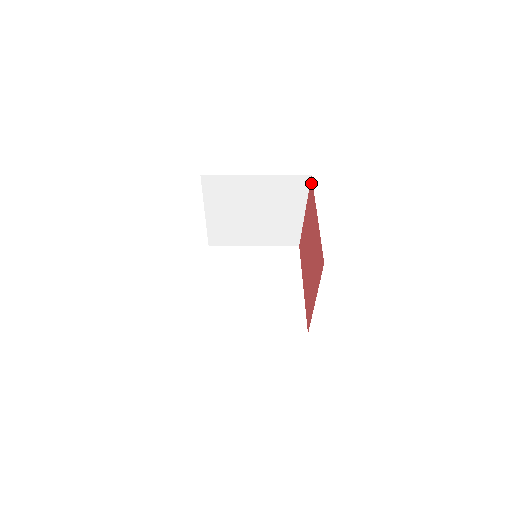
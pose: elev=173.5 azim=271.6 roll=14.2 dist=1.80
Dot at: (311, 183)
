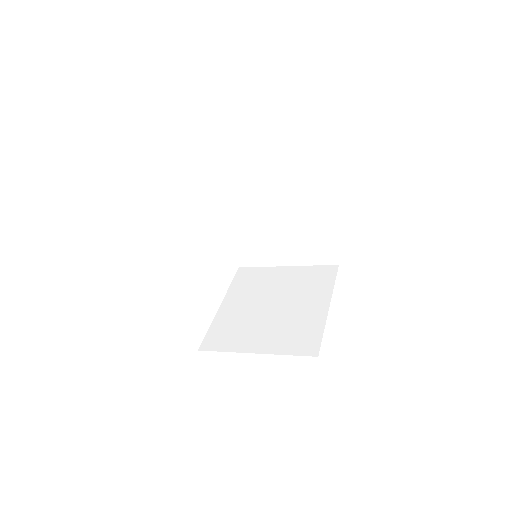
Dot at: occluded
